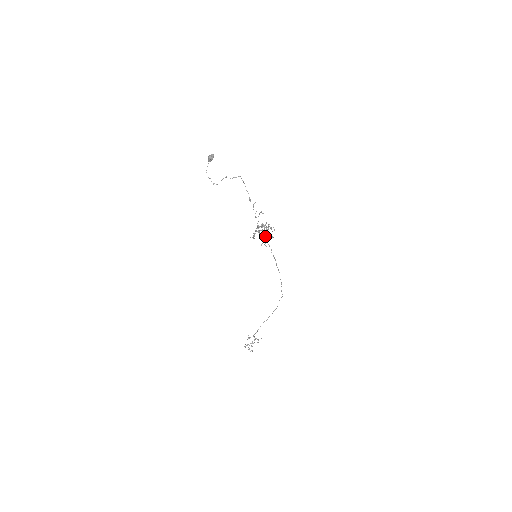
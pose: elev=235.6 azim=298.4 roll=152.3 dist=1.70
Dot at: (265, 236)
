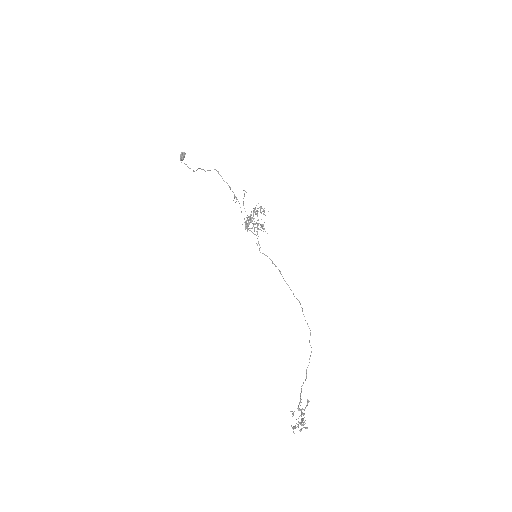
Dot at: occluded
